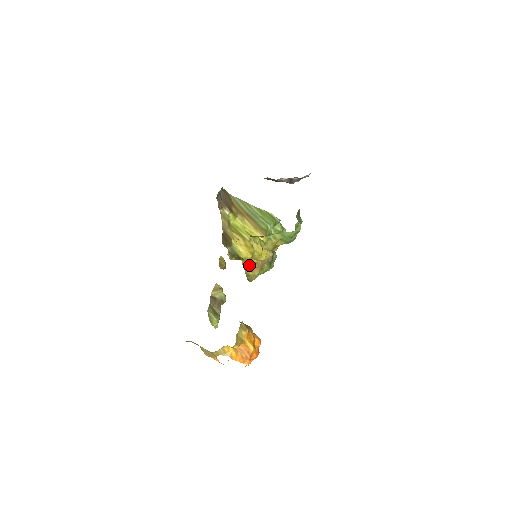
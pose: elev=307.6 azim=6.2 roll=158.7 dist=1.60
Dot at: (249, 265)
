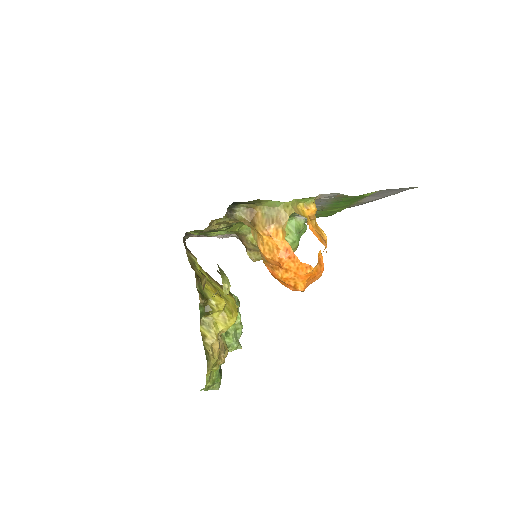
Dot at: (211, 335)
